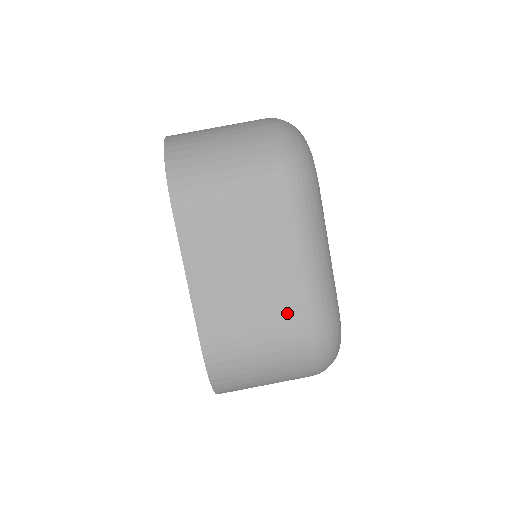
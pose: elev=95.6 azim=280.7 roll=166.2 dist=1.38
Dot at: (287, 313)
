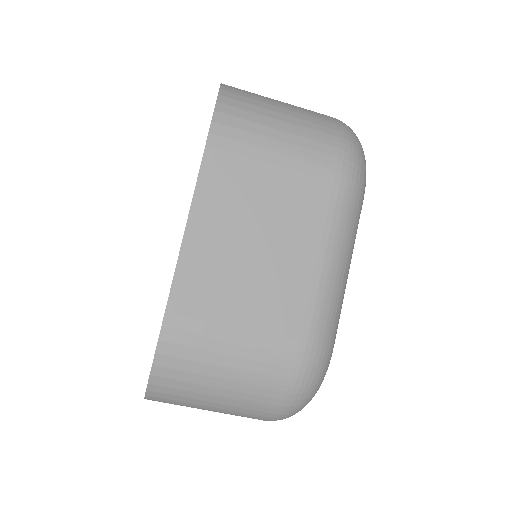
Dot at: (284, 316)
